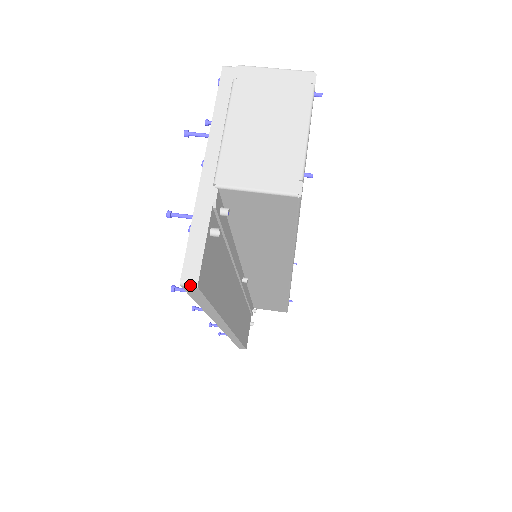
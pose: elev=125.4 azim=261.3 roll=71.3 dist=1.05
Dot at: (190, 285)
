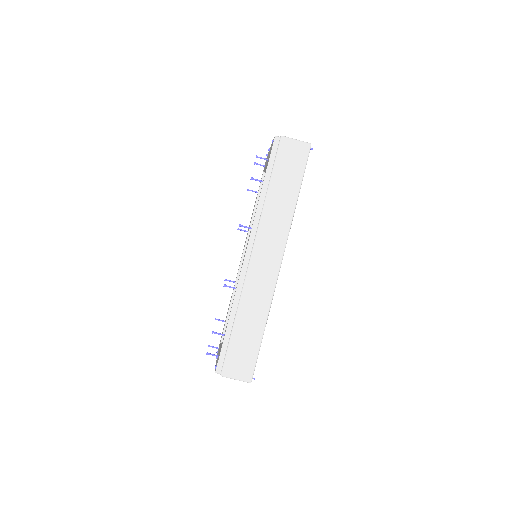
Dot at: occluded
